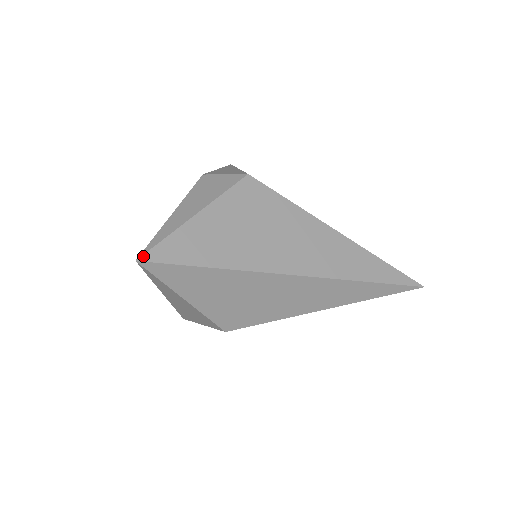
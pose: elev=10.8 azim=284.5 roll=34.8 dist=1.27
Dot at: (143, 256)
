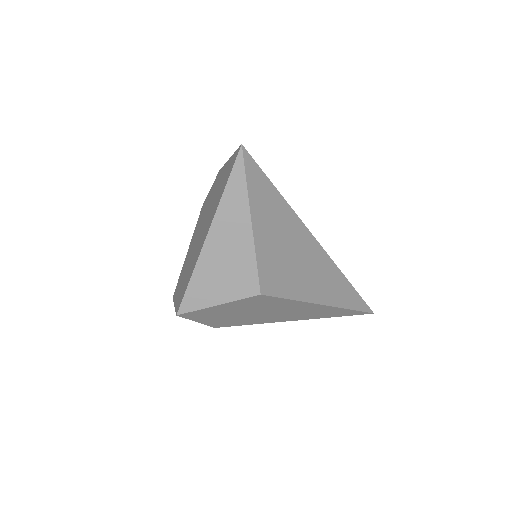
Dot at: (243, 147)
